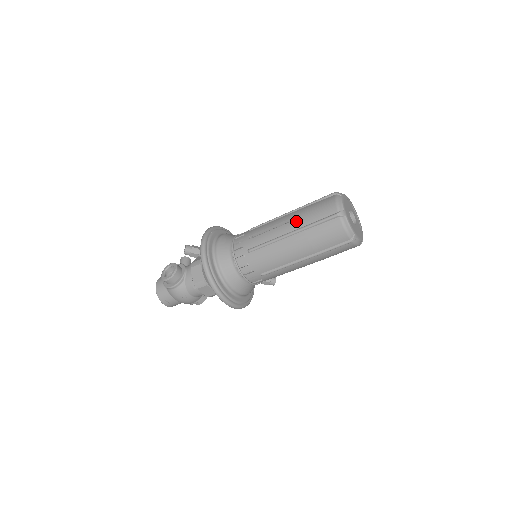
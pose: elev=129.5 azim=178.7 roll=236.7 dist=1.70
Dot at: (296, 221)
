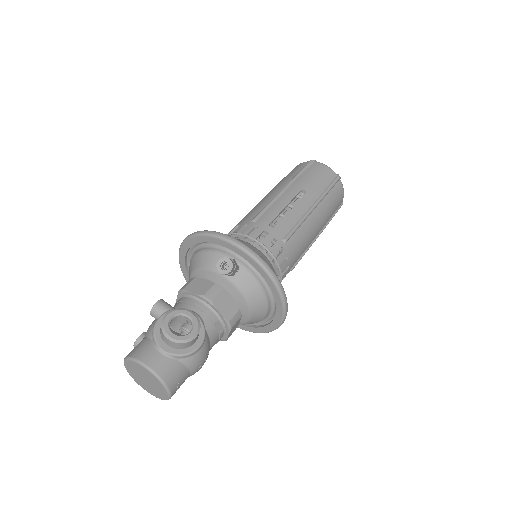
Dot at: (310, 192)
